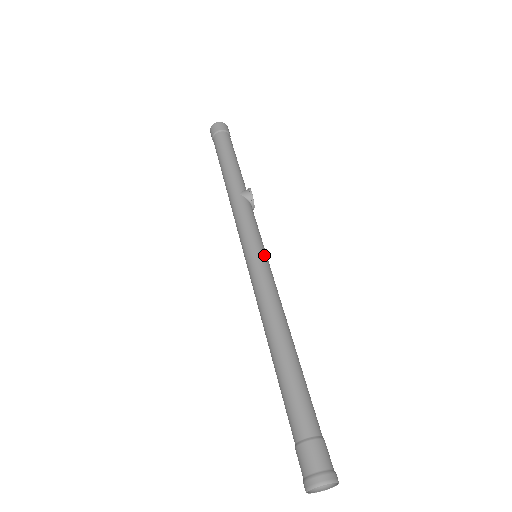
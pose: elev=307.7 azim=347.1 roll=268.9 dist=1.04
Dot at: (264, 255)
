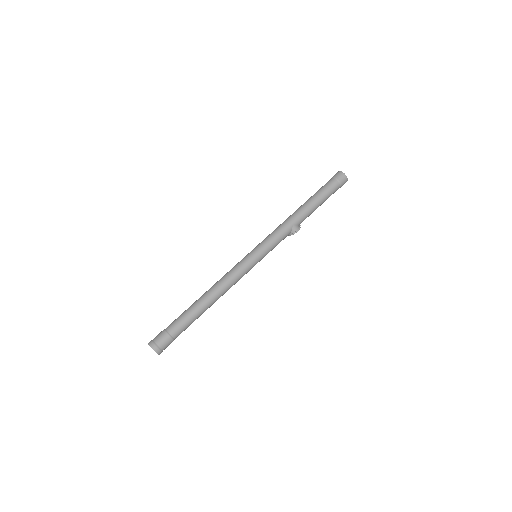
Dot at: (257, 262)
